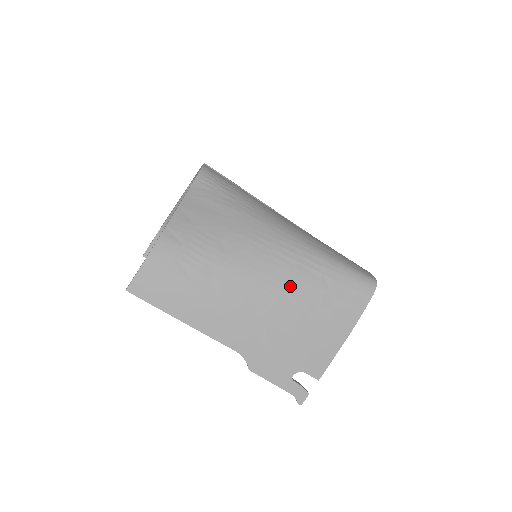
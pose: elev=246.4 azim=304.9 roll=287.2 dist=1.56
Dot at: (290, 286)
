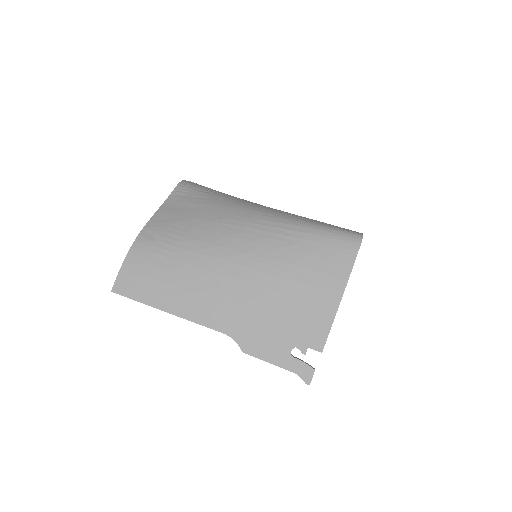
Dot at: (266, 256)
